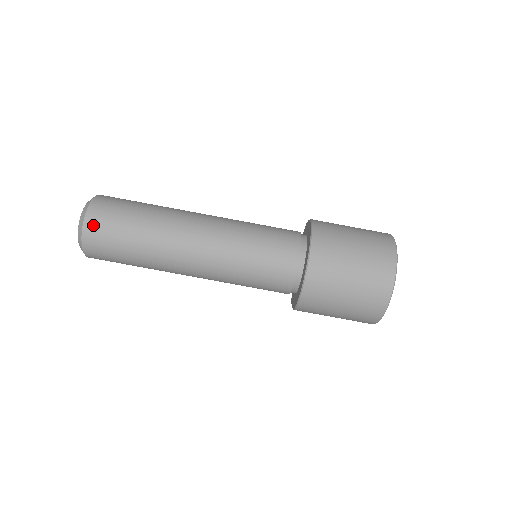
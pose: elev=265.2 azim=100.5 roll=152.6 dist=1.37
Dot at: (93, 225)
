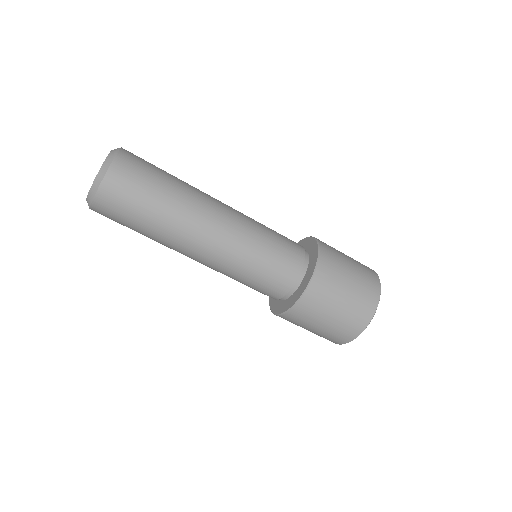
Dot at: (107, 196)
